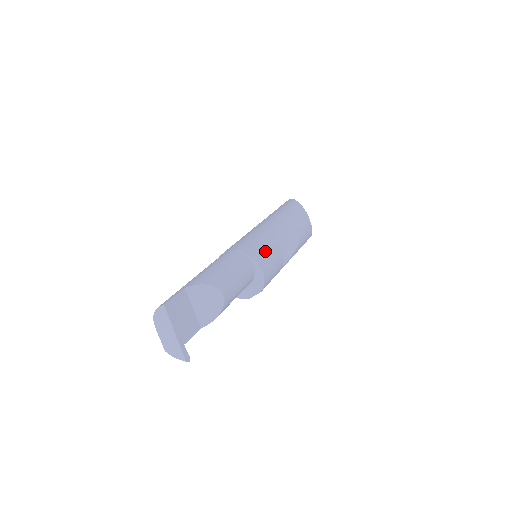
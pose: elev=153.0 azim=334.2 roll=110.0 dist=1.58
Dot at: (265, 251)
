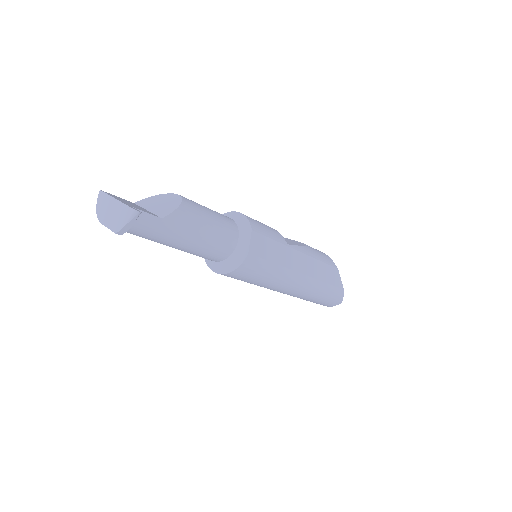
Dot at: occluded
